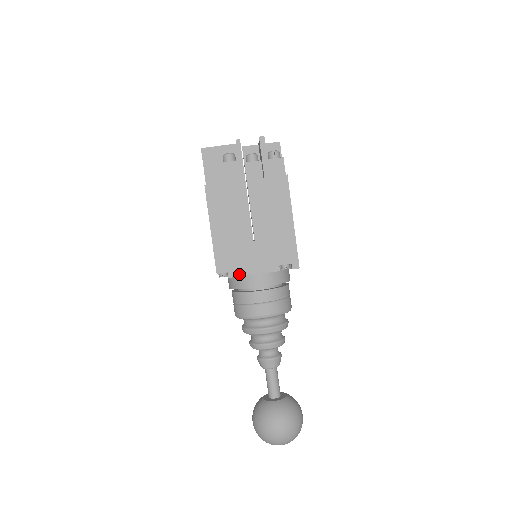
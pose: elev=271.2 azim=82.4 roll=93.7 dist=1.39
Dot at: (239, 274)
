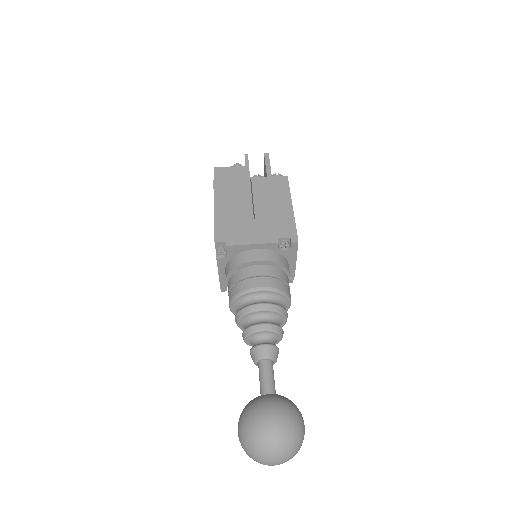
Dot at: (237, 243)
